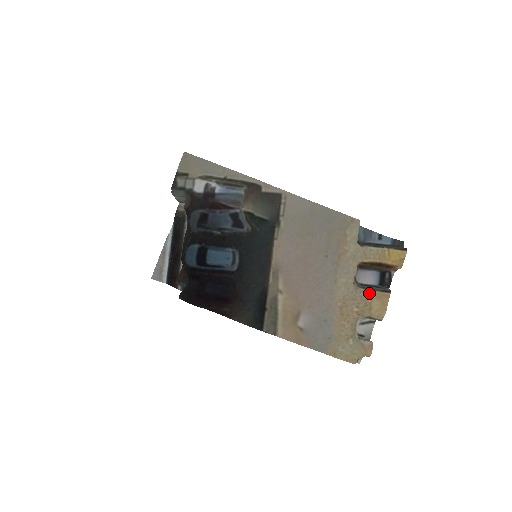
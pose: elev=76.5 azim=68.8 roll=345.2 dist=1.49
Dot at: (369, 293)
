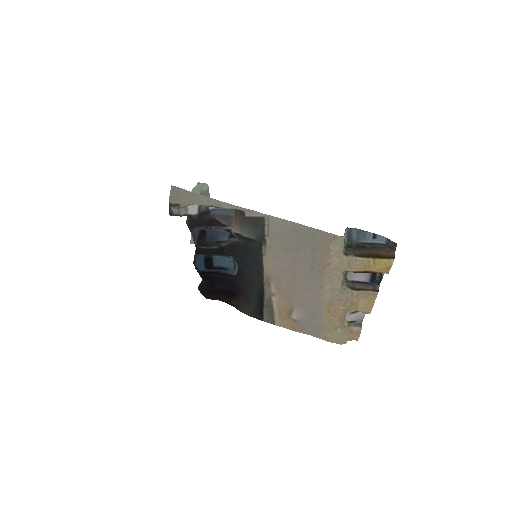
Dot at: (356, 294)
